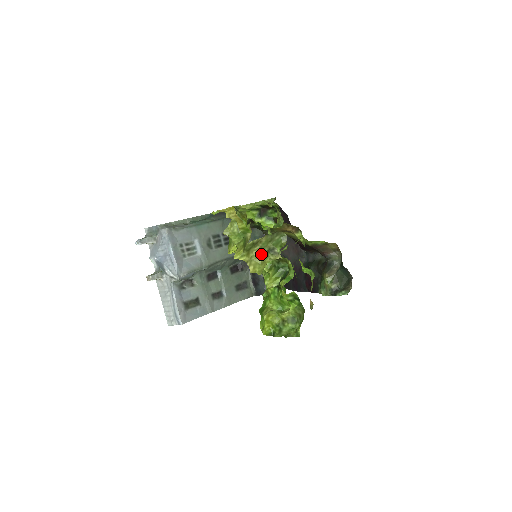
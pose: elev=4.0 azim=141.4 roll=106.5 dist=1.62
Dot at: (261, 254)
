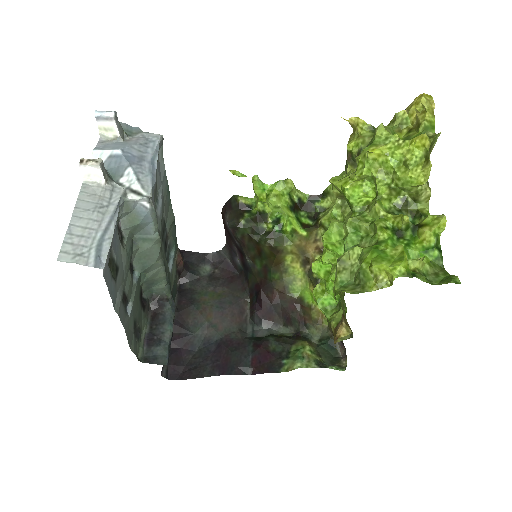
Dot at: occluded
